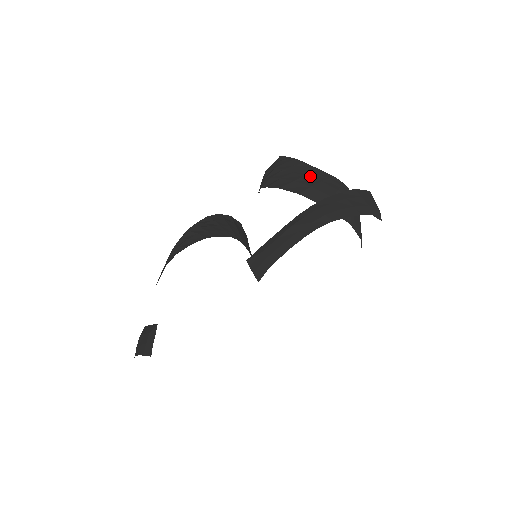
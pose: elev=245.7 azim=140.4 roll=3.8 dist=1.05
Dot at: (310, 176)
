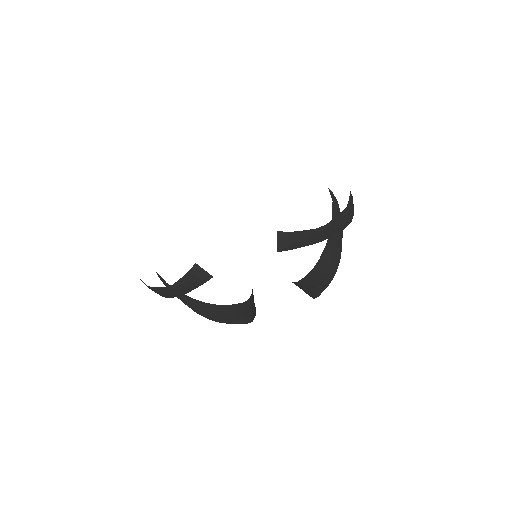
Dot at: occluded
